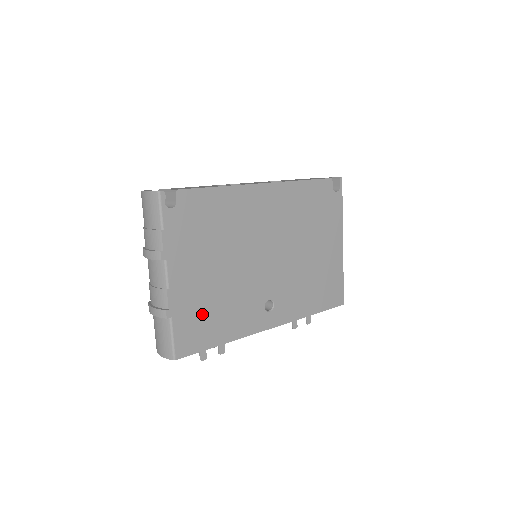
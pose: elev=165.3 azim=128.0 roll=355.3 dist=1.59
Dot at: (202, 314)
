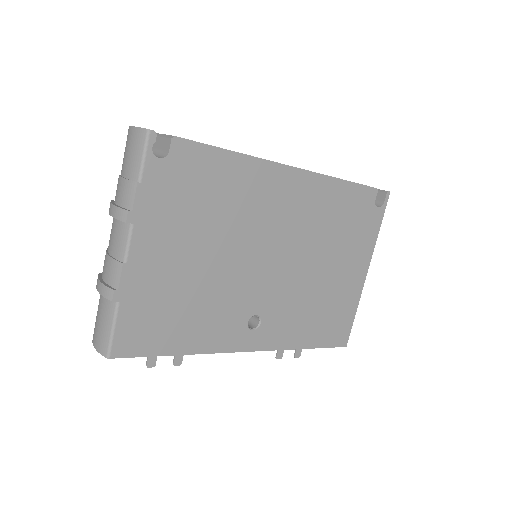
Dot at: (163, 309)
